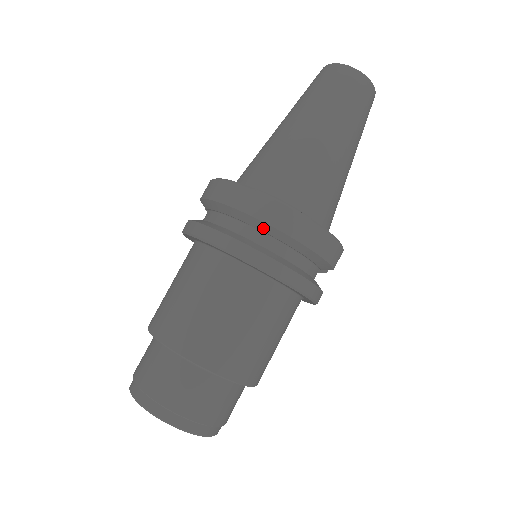
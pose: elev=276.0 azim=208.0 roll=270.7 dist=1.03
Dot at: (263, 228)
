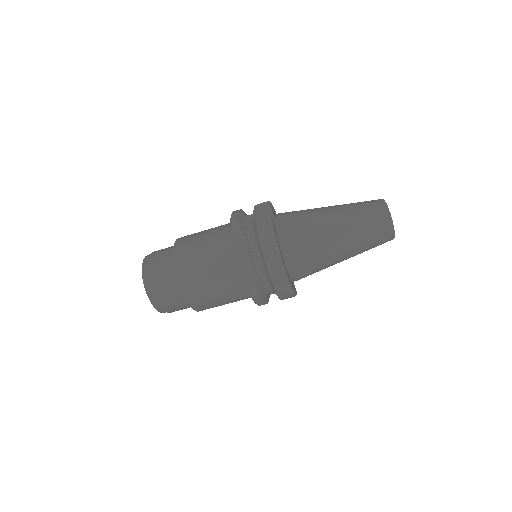
Dot at: (268, 277)
